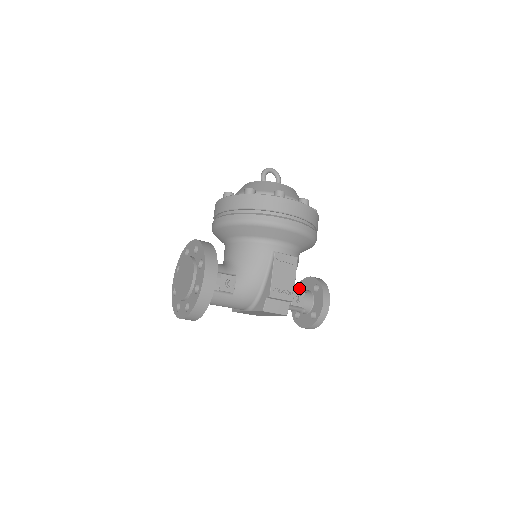
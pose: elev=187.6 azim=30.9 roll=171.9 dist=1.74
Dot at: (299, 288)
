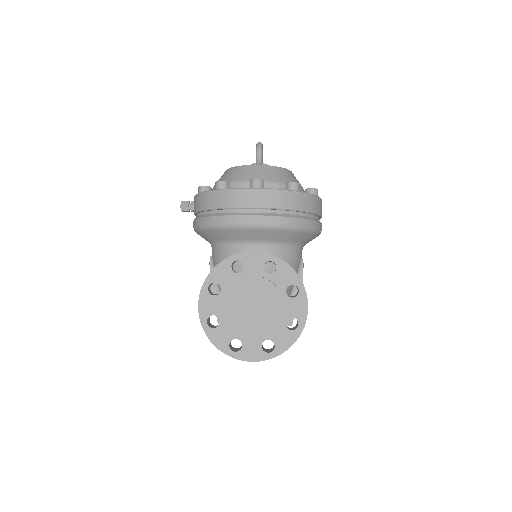
Dot at: occluded
